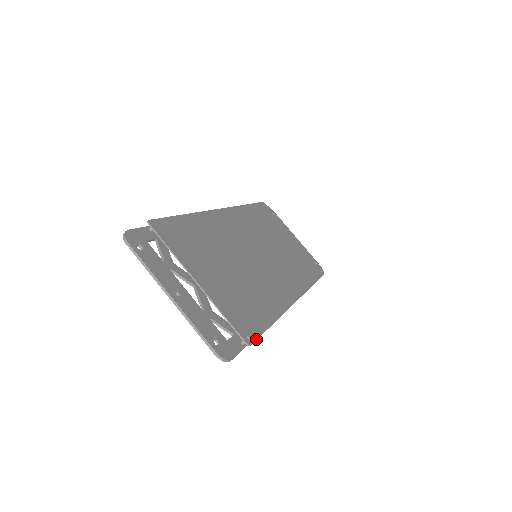
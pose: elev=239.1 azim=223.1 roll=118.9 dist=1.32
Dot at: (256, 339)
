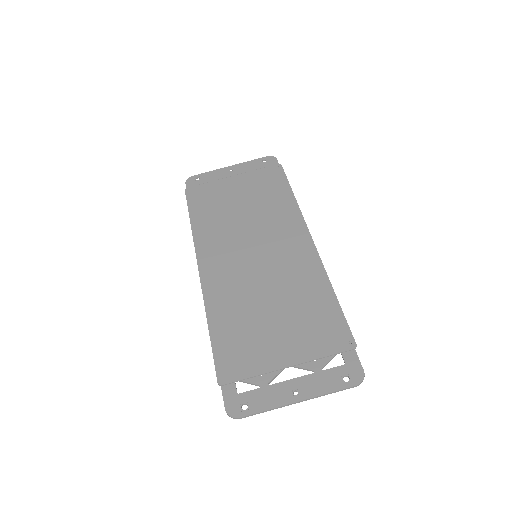
Dot at: (351, 333)
